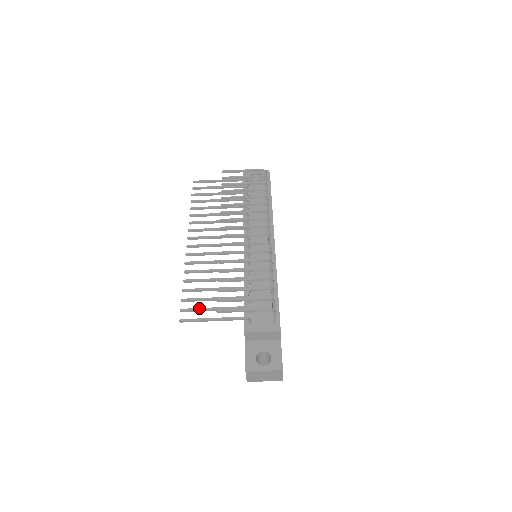
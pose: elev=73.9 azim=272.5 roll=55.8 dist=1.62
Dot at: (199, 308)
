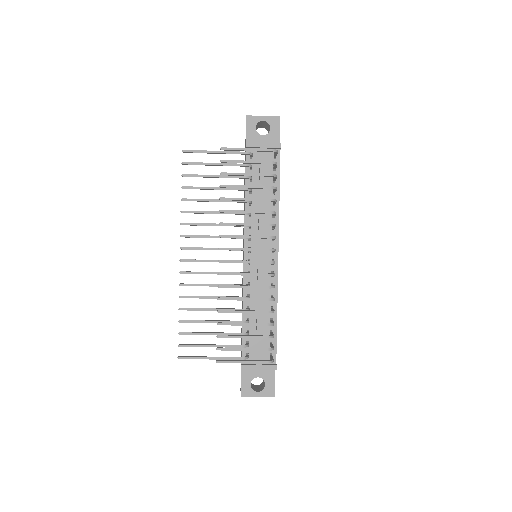
Dot at: (197, 345)
